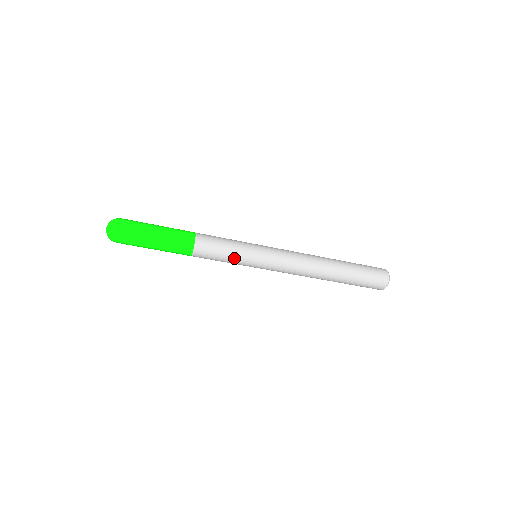
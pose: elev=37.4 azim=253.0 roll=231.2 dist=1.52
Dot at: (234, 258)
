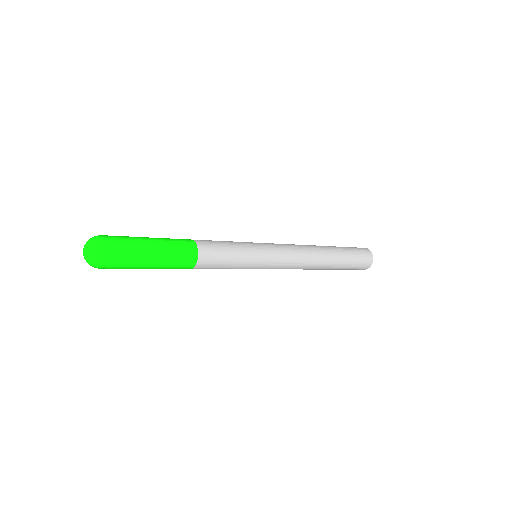
Dot at: occluded
